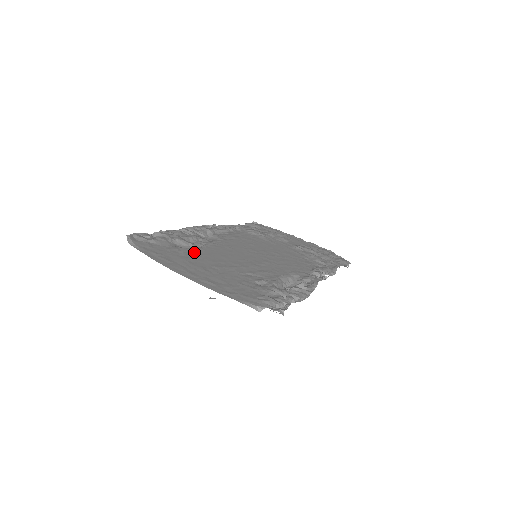
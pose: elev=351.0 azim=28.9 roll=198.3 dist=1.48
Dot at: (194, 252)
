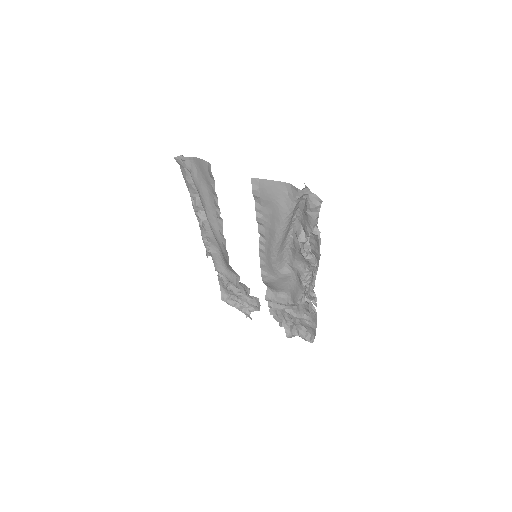
Dot at: occluded
